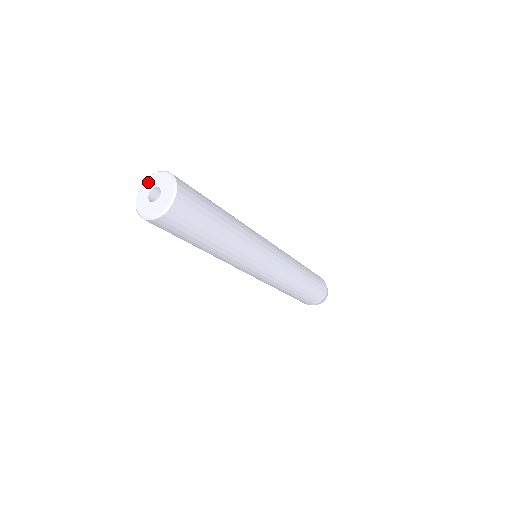
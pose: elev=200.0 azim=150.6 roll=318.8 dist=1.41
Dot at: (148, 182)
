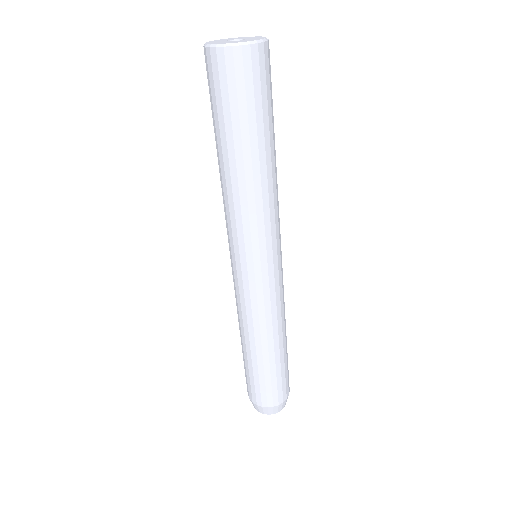
Dot at: (236, 38)
